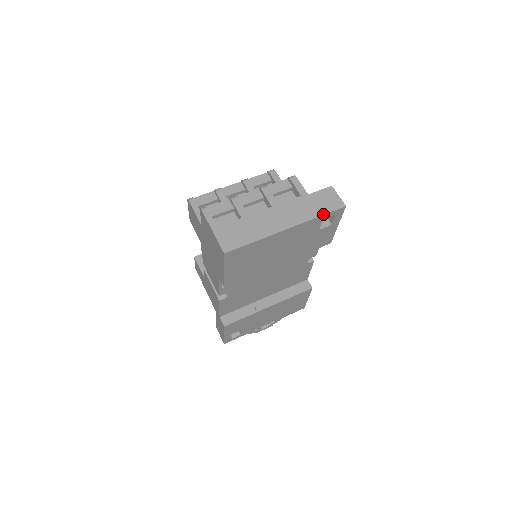
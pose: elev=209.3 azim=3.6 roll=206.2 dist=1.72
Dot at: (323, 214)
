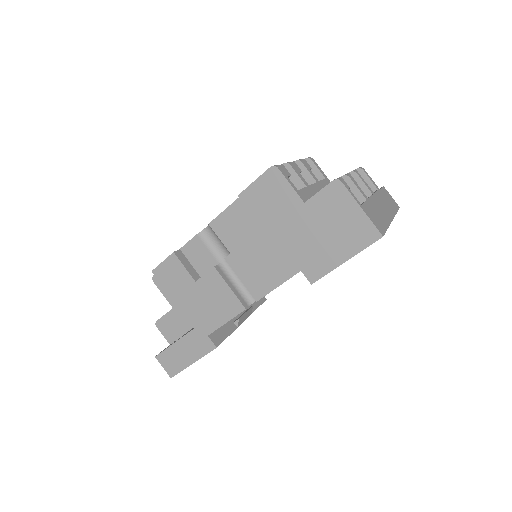
Dot at: (397, 211)
